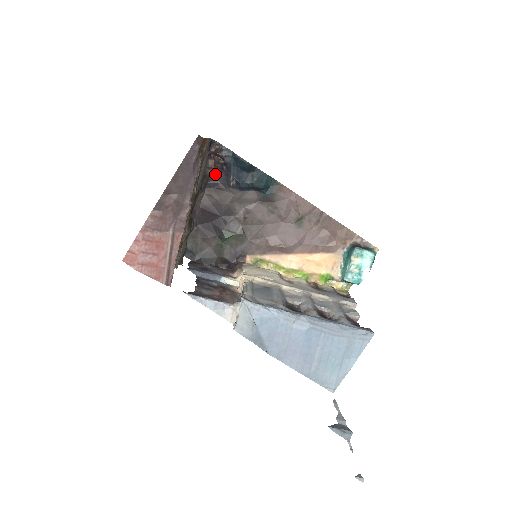
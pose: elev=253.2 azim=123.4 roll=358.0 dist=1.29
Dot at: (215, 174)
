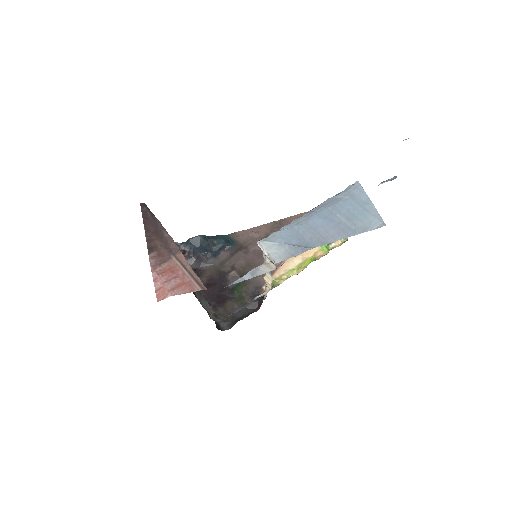
Dot at: occluded
